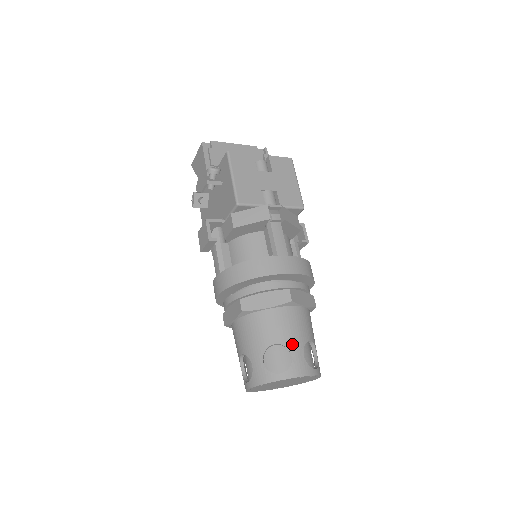
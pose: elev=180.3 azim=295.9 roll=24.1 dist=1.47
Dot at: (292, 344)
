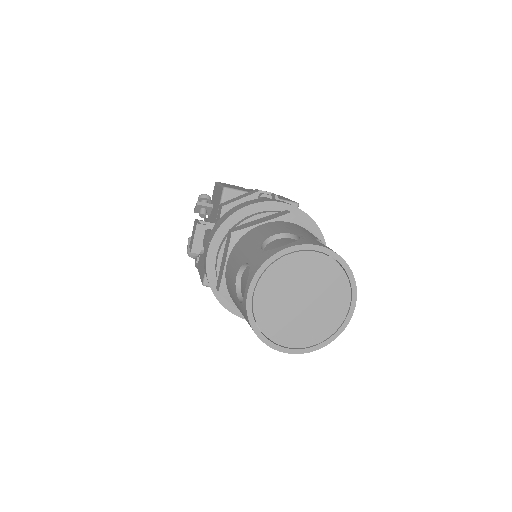
Dot at: (298, 233)
